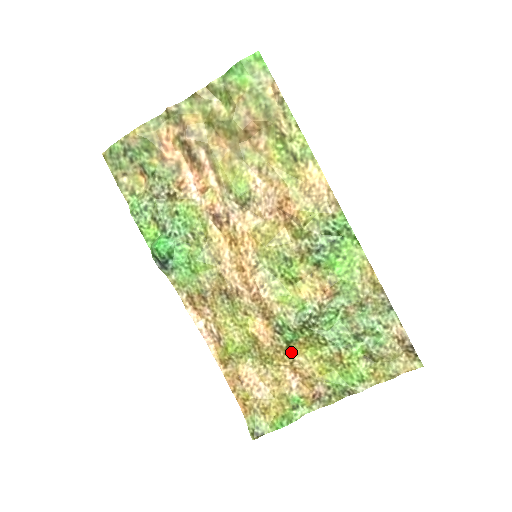
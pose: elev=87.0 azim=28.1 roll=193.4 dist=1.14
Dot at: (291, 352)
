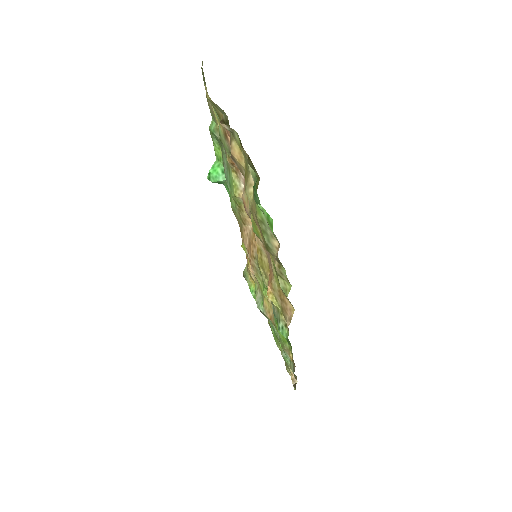
Dot at: occluded
